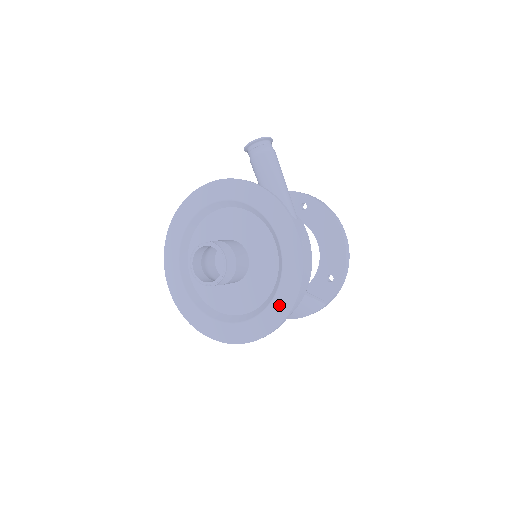
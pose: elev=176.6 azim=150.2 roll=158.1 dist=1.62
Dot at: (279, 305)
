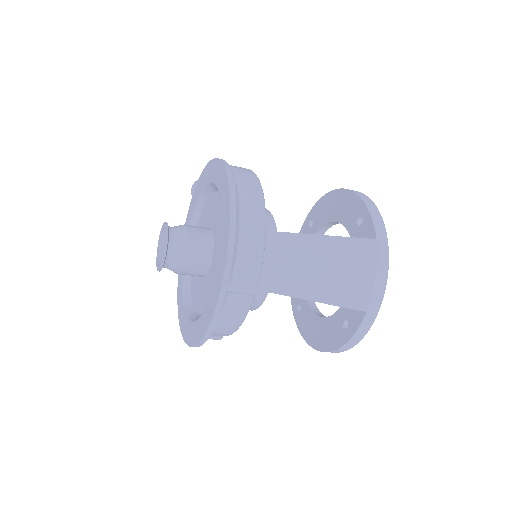
Dot at: (224, 203)
